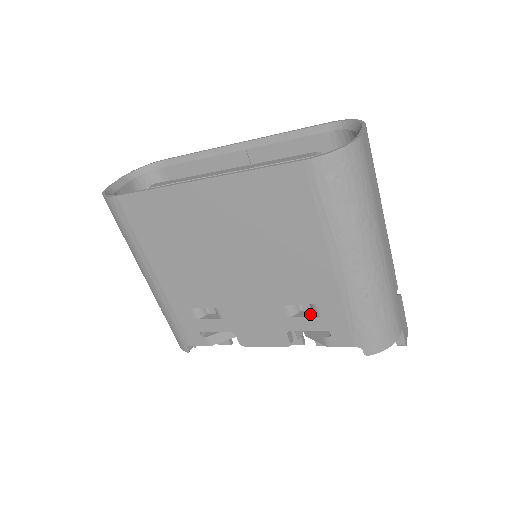
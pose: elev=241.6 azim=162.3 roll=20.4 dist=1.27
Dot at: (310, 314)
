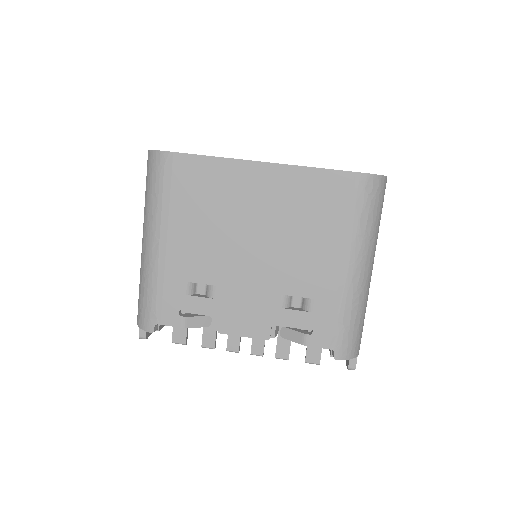
Dot at: (301, 309)
